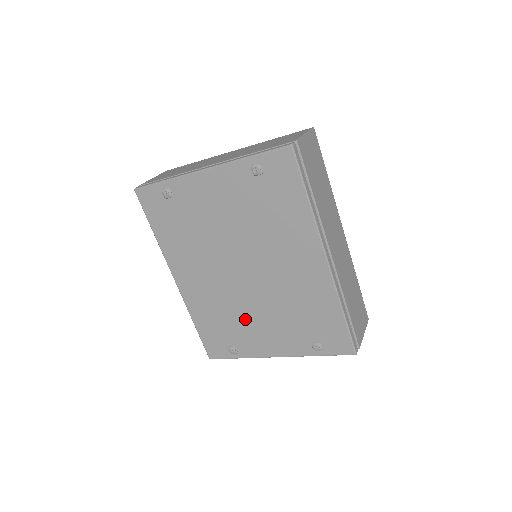
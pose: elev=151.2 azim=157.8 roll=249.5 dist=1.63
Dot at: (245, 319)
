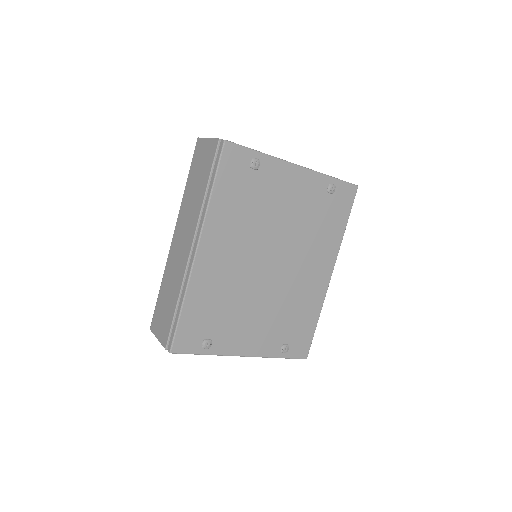
Dot at: (242, 311)
